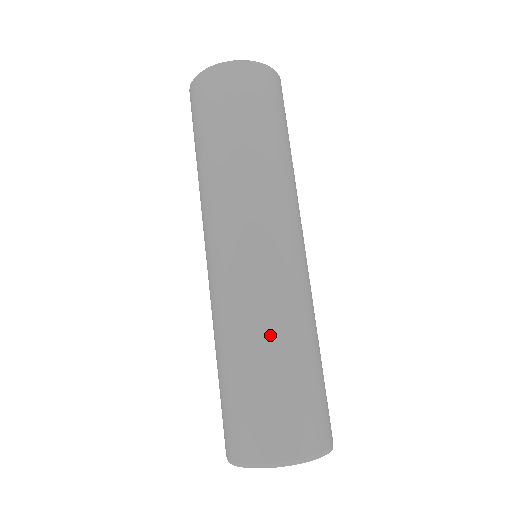
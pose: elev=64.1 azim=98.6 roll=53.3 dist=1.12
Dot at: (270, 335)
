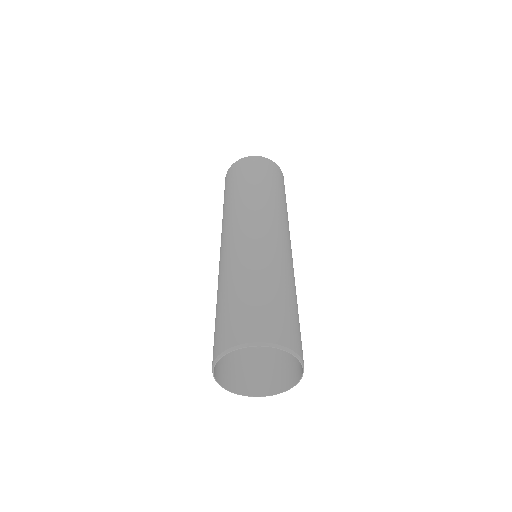
Dot at: (260, 271)
